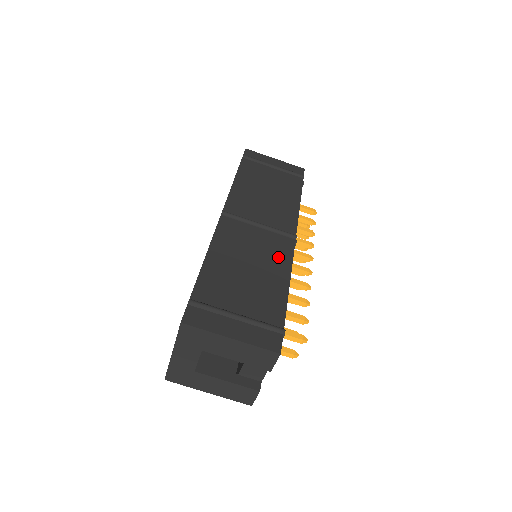
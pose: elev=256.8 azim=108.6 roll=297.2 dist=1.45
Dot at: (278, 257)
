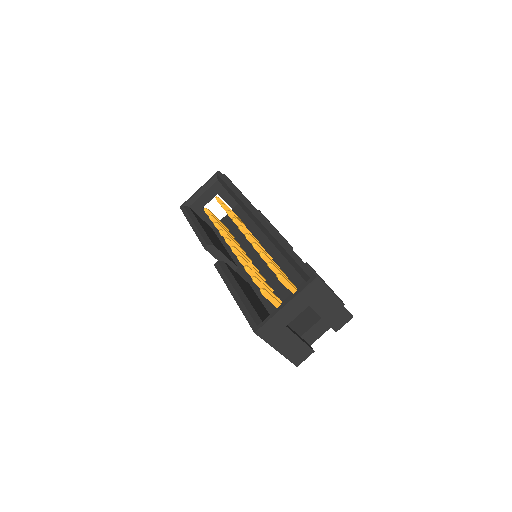
Dot at: occluded
